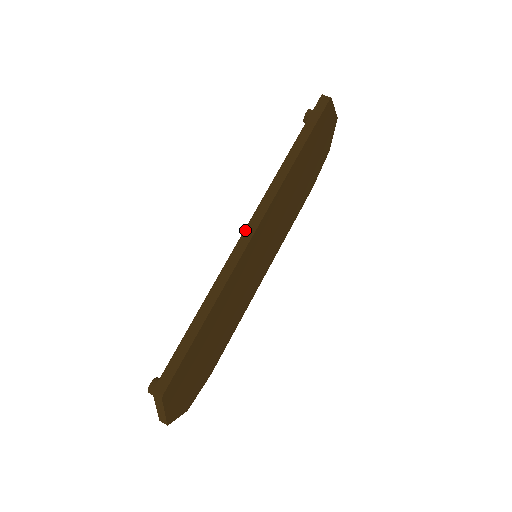
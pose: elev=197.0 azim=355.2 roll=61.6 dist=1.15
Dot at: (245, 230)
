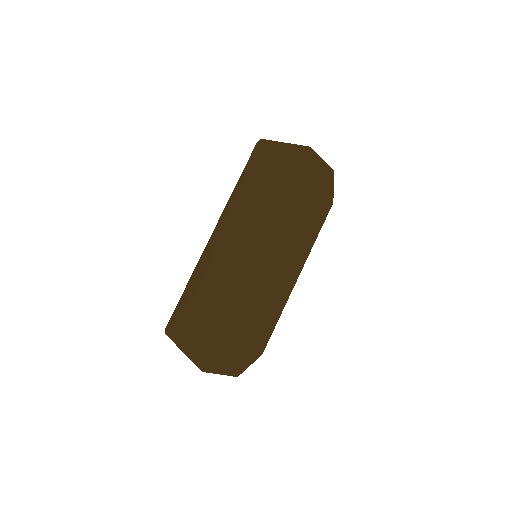
Dot at: (212, 234)
